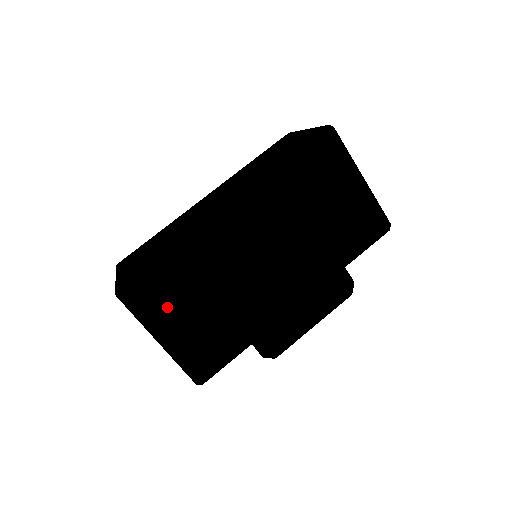
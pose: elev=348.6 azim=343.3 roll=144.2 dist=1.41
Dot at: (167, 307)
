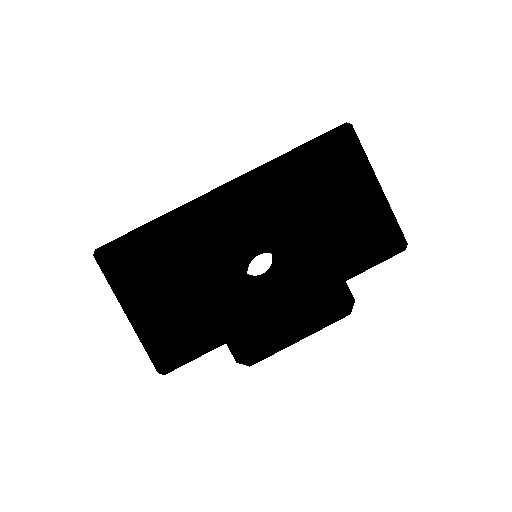
Dot at: (141, 279)
